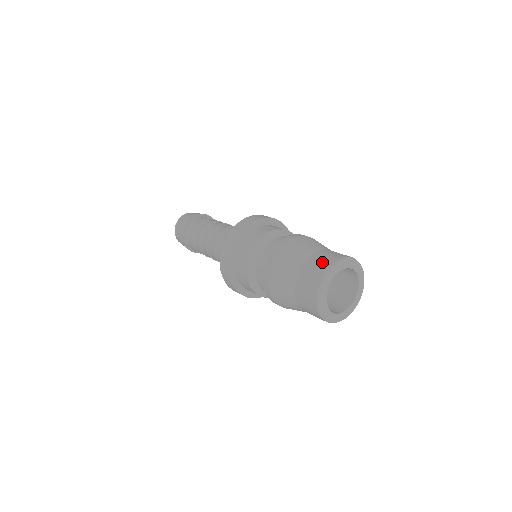
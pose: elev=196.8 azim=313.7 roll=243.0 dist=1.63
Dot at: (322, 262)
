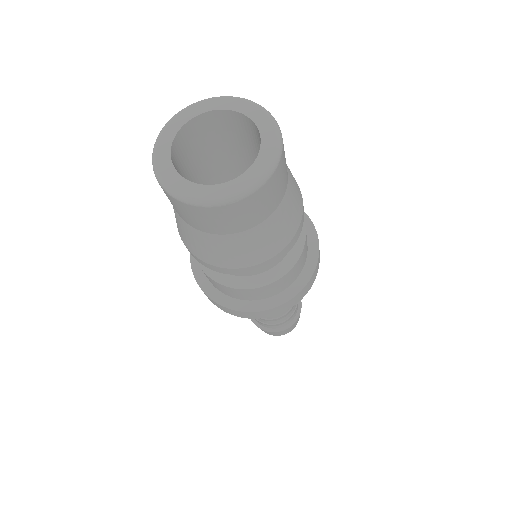
Dot at: occluded
